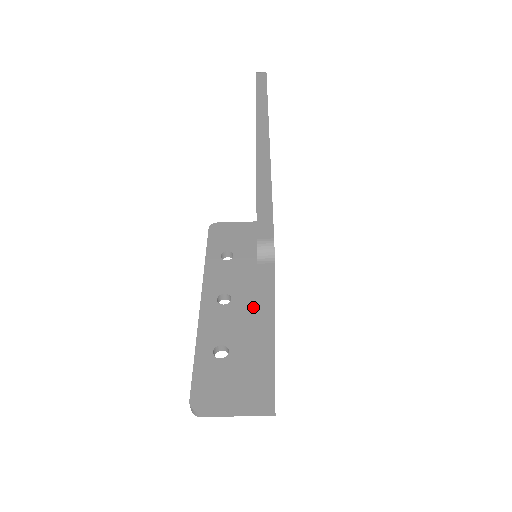
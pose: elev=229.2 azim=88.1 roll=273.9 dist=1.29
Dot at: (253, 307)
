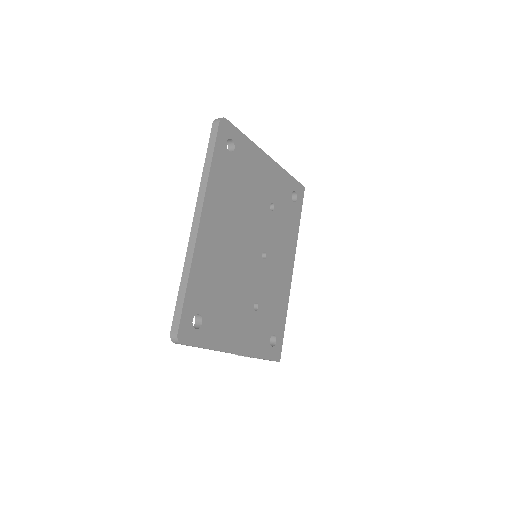
Dot at: occluded
